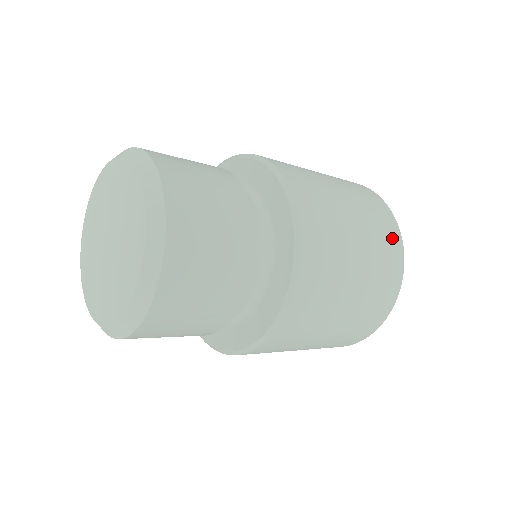
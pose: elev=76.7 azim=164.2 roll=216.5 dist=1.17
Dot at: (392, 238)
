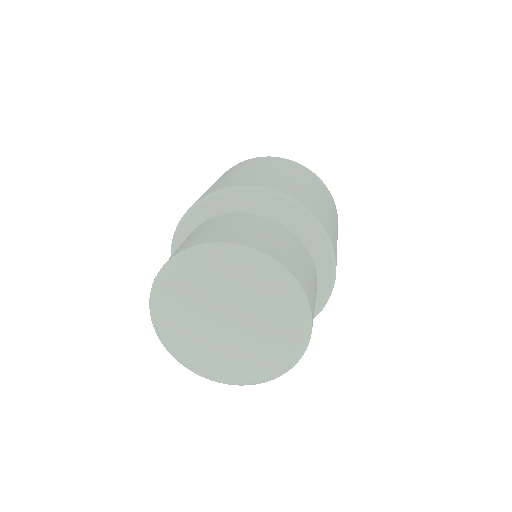
Dot at: occluded
